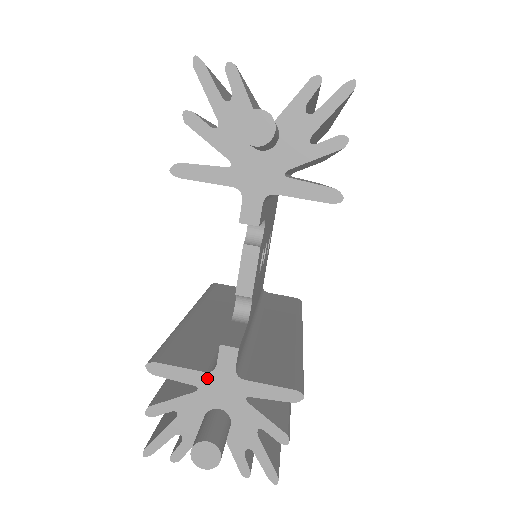
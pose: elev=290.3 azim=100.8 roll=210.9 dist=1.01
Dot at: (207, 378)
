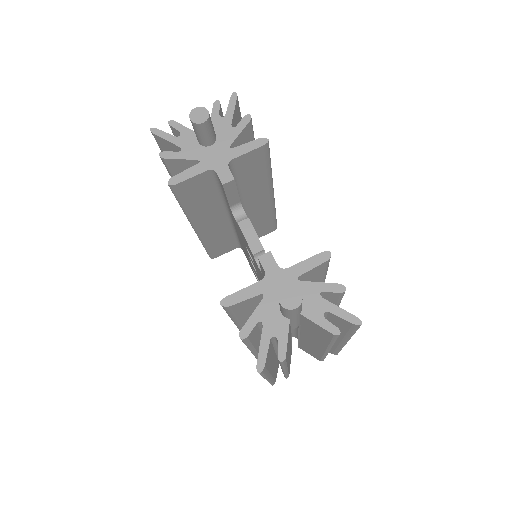
Dot at: (264, 284)
